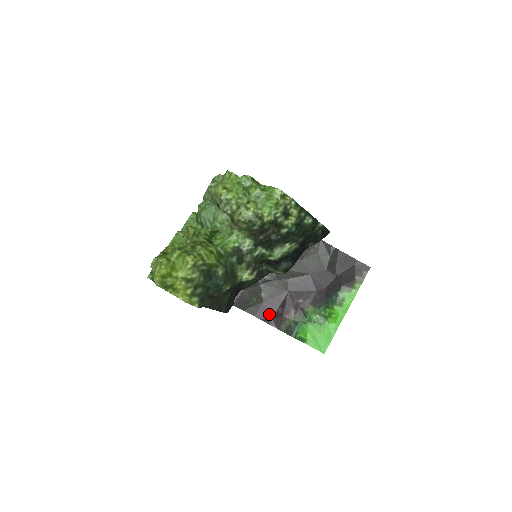
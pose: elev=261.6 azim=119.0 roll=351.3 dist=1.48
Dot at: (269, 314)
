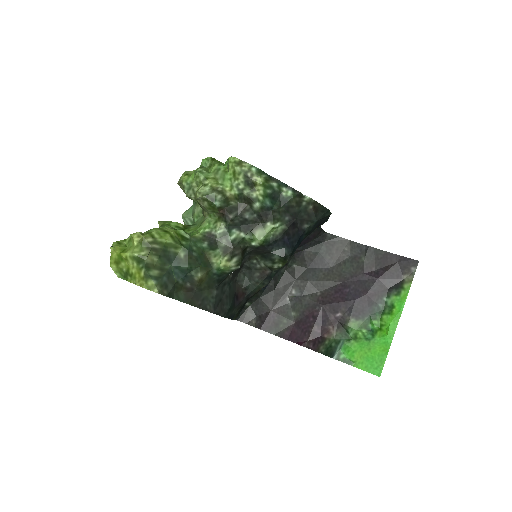
Dot at: (304, 335)
